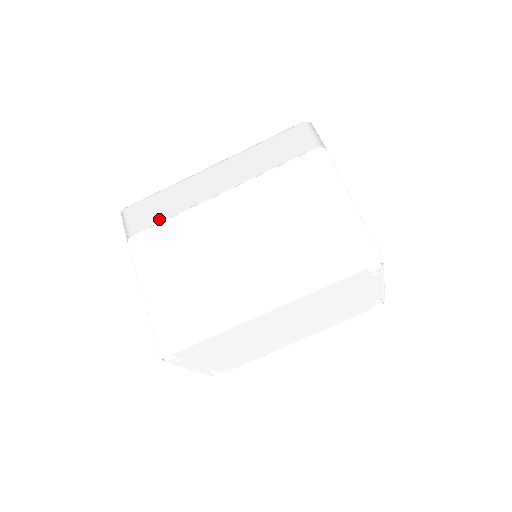
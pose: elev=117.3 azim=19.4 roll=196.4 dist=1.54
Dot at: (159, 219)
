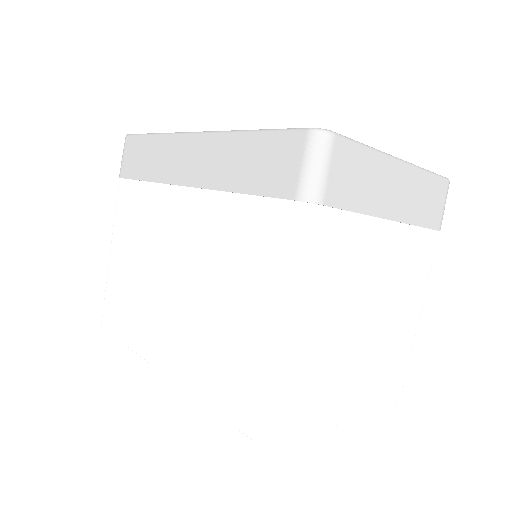
Dot at: (138, 175)
